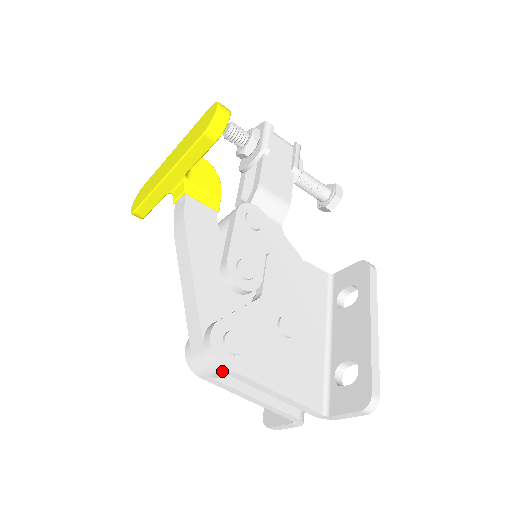
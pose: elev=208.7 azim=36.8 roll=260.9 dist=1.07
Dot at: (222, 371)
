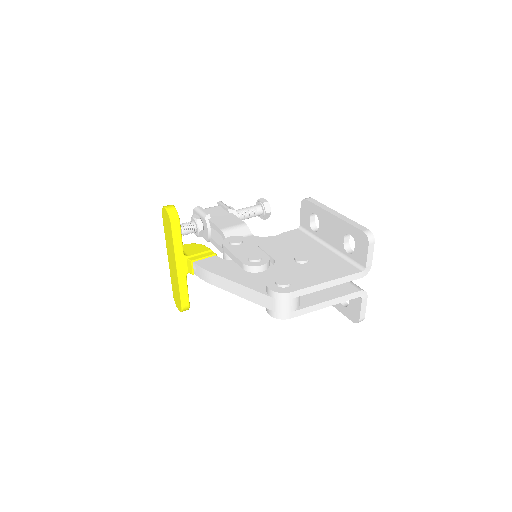
Dot at: (293, 298)
